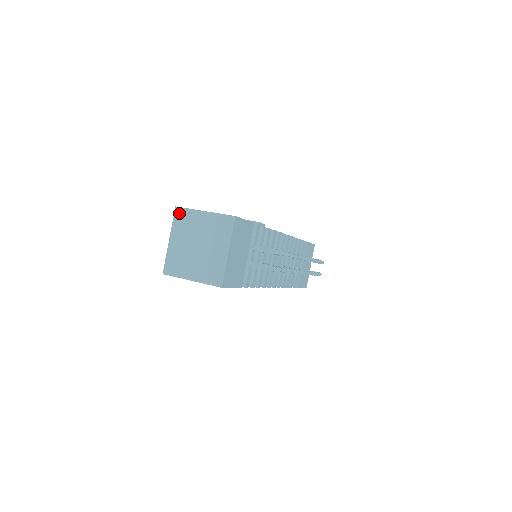
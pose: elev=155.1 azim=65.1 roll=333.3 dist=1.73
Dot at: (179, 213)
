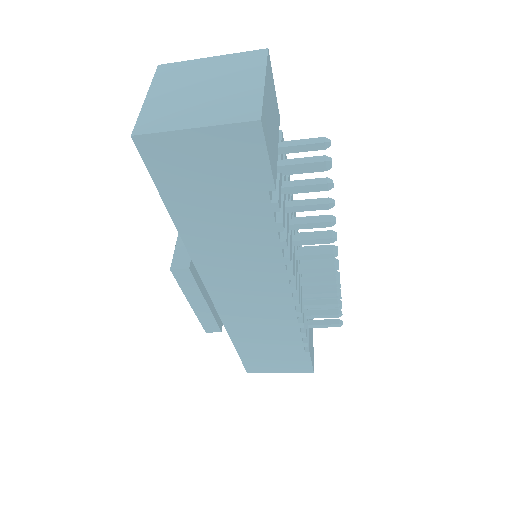
Dot at: (165, 68)
